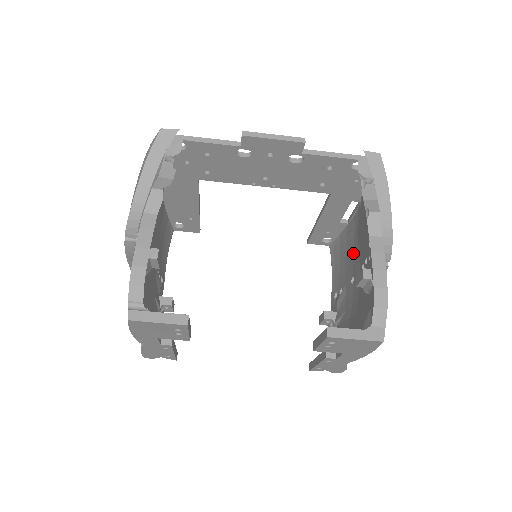
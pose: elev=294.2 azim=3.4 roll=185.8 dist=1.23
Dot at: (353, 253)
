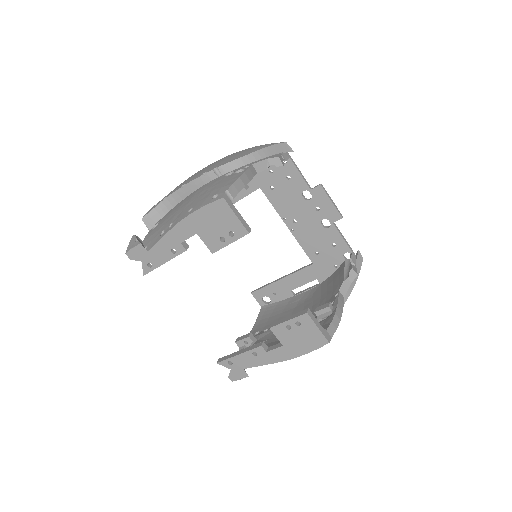
Dot at: (294, 310)
